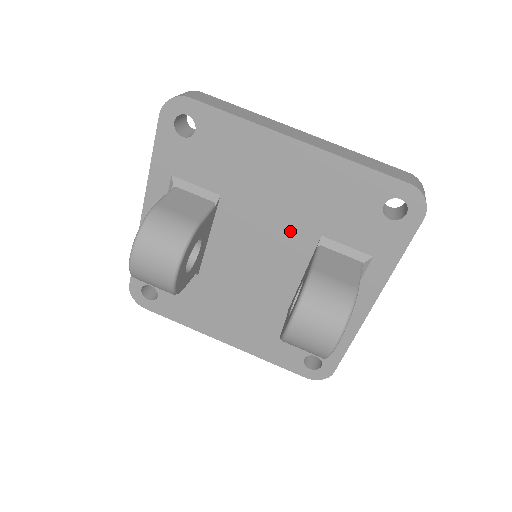
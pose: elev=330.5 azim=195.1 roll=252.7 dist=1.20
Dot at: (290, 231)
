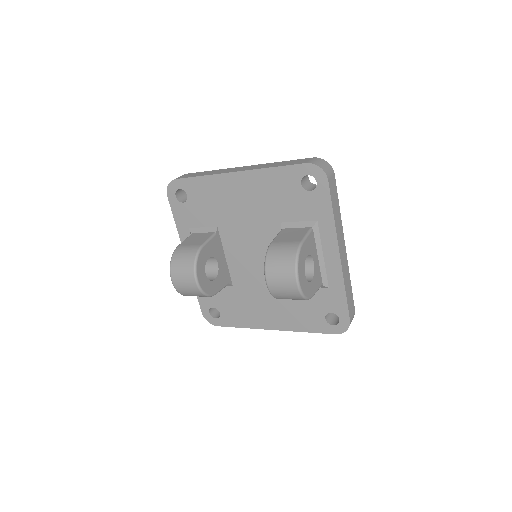
Dot at: (263, 229)
